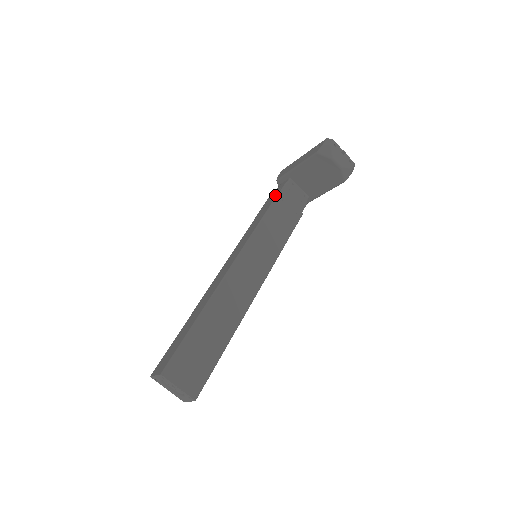
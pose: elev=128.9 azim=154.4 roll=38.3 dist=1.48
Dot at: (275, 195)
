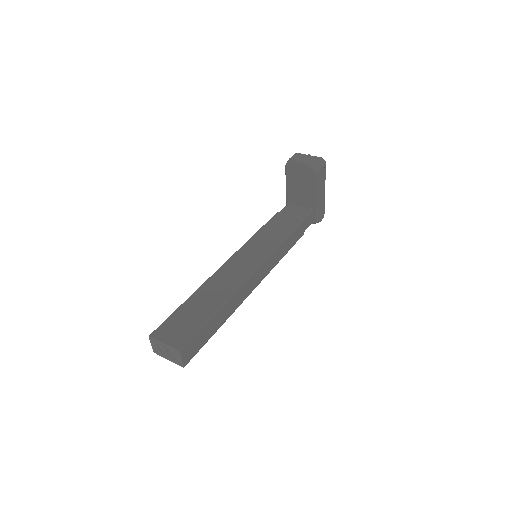
Dot at: occluded
